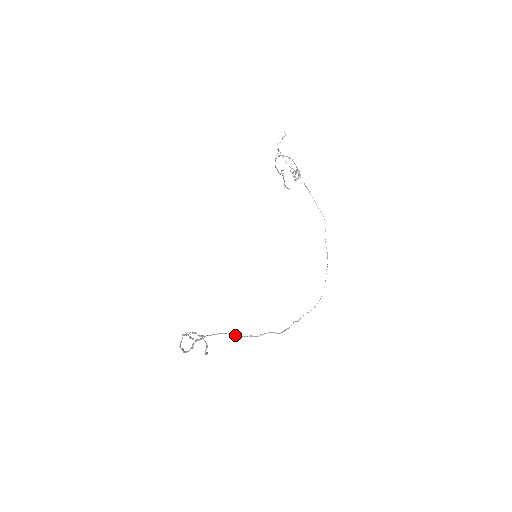
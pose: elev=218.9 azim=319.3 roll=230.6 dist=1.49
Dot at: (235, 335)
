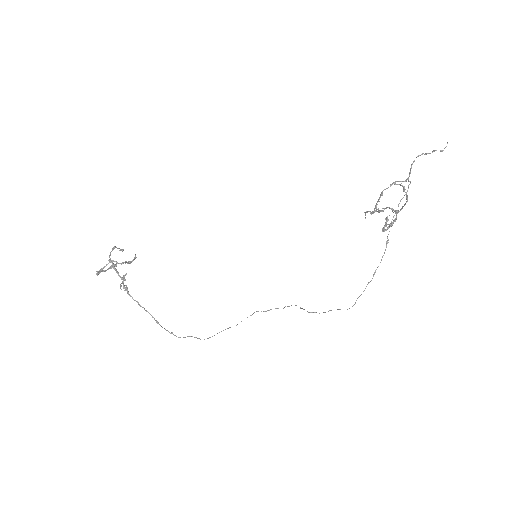
Dot at: occluded
